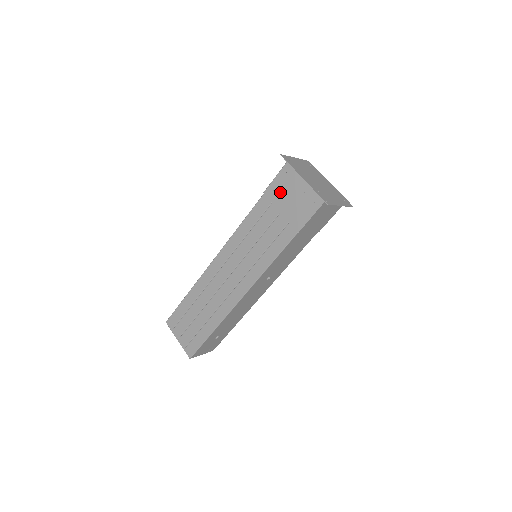
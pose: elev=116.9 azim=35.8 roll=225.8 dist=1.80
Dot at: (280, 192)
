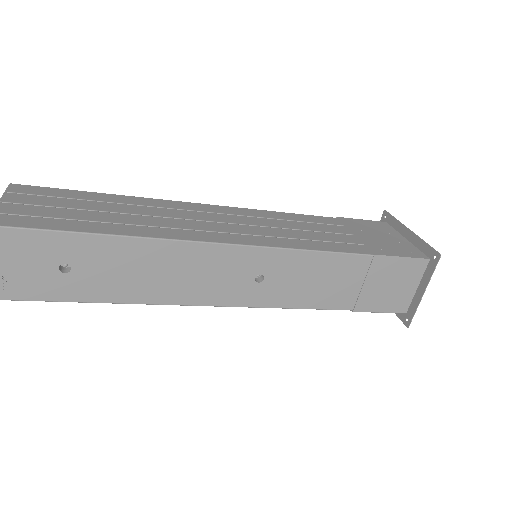
Dot at: (363, 227)
